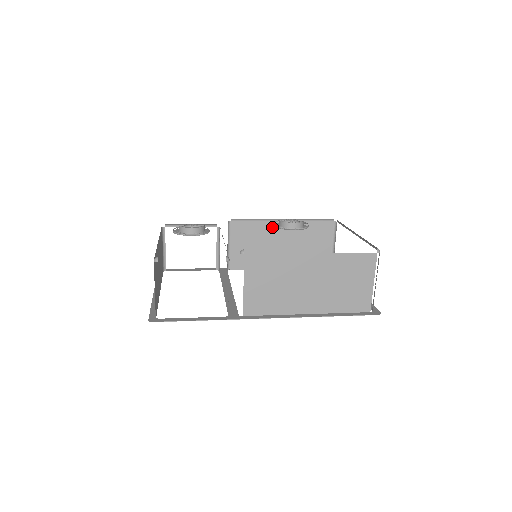
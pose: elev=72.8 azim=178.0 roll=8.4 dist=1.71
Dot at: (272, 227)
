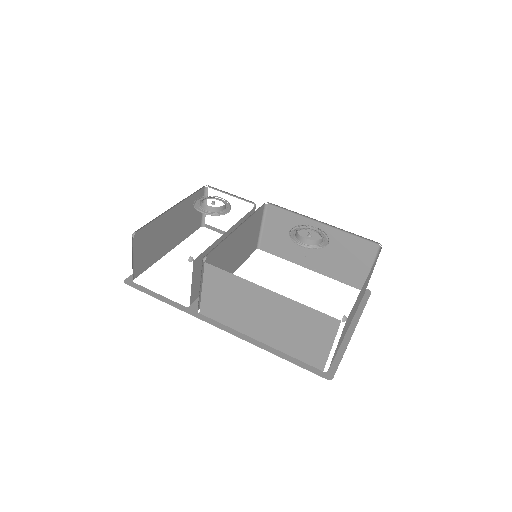
Dot at: (309, 225)
